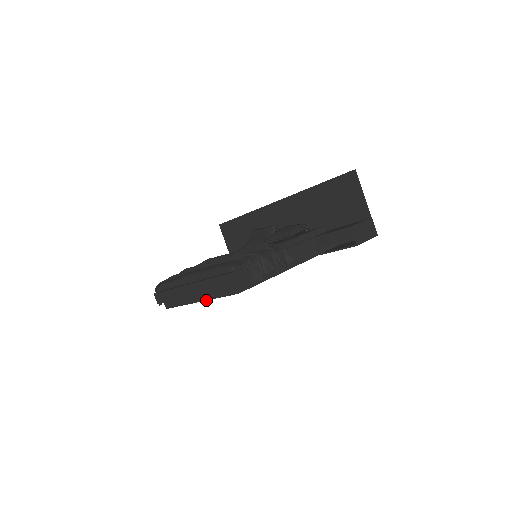
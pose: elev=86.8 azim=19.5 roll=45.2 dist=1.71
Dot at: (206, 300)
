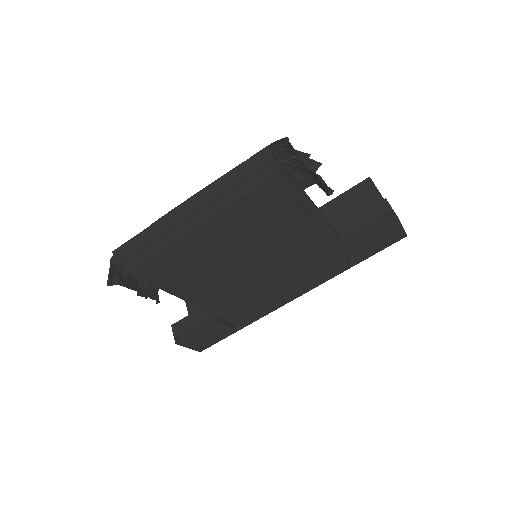
Dot at: (212, 216)
